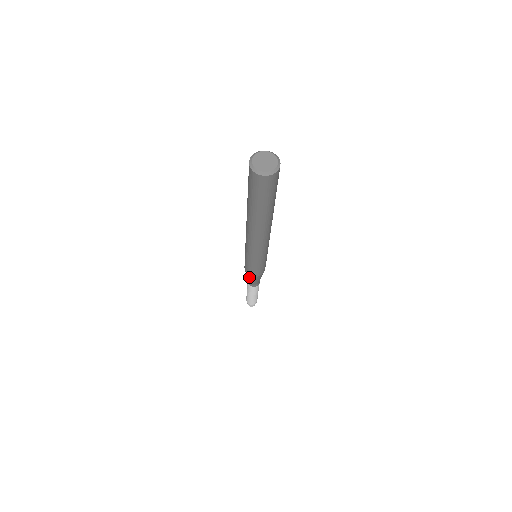
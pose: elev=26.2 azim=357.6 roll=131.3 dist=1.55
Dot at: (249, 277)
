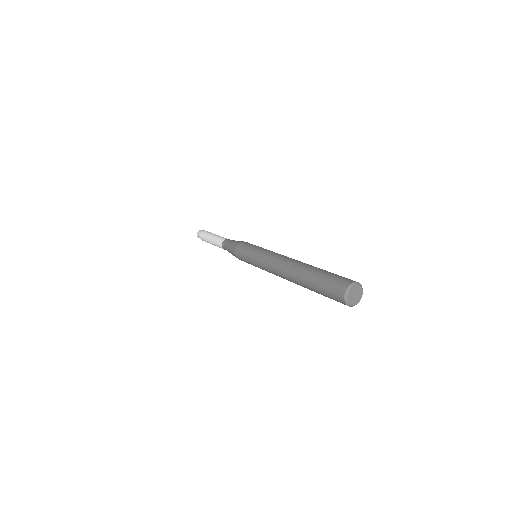
Dot at: occluded
